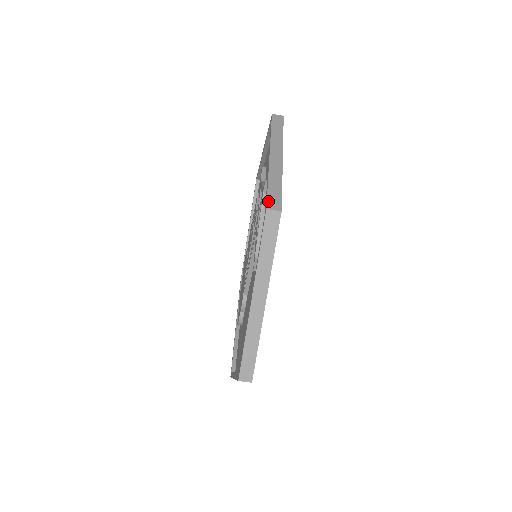
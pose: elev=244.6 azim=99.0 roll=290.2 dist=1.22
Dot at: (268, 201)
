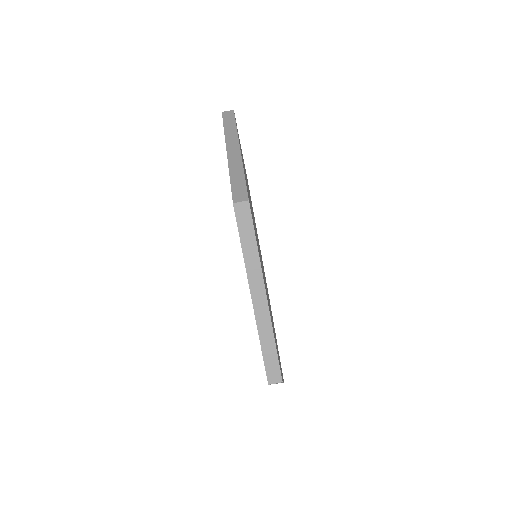
Dot at: (233, 195)
